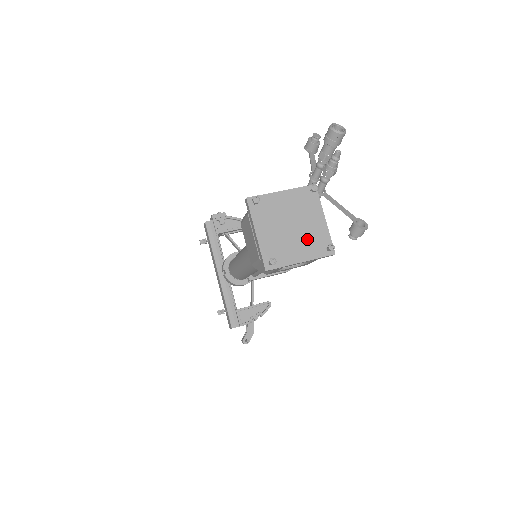
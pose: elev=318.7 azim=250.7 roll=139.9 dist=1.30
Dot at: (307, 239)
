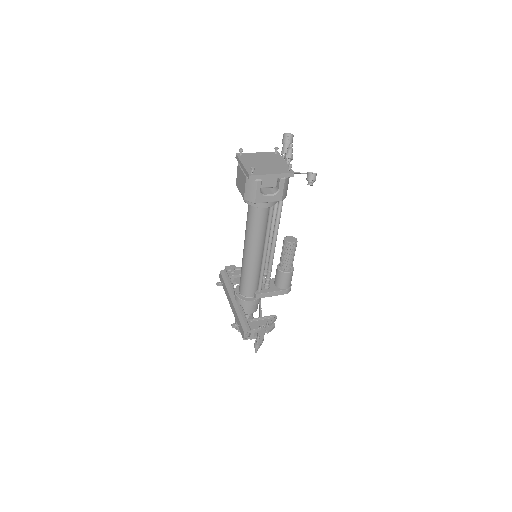
Dot at: (275, 167)
